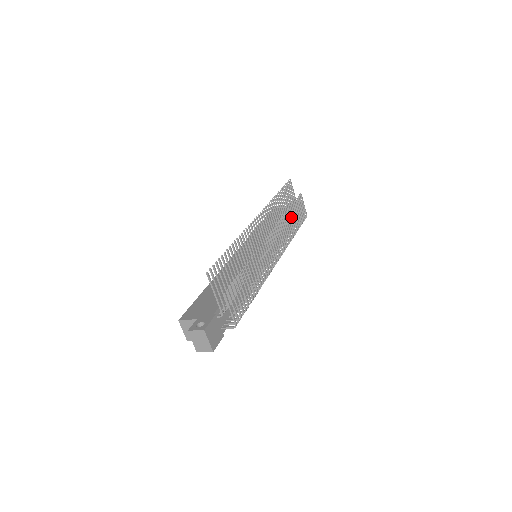
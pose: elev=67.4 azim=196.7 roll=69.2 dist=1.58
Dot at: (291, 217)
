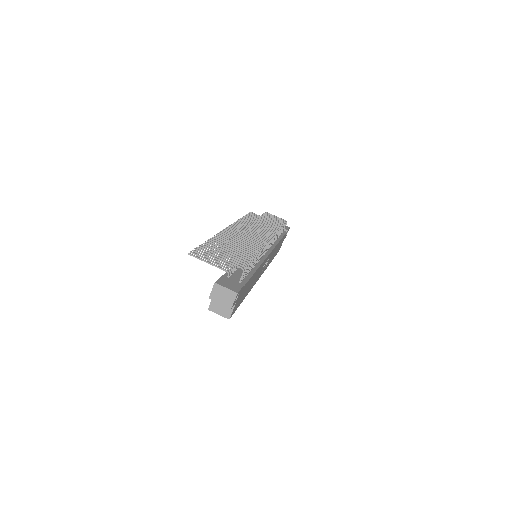
Dot at: (264, 222)
